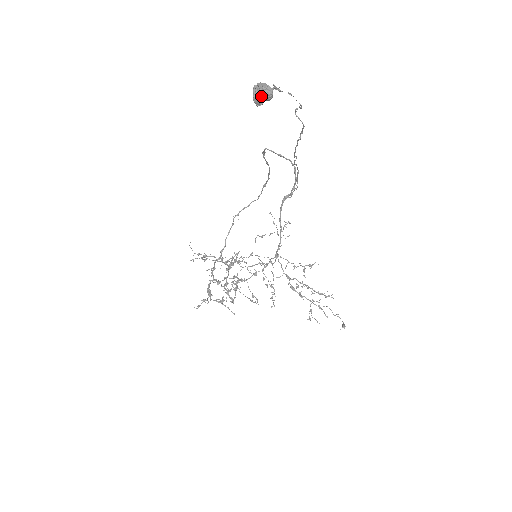
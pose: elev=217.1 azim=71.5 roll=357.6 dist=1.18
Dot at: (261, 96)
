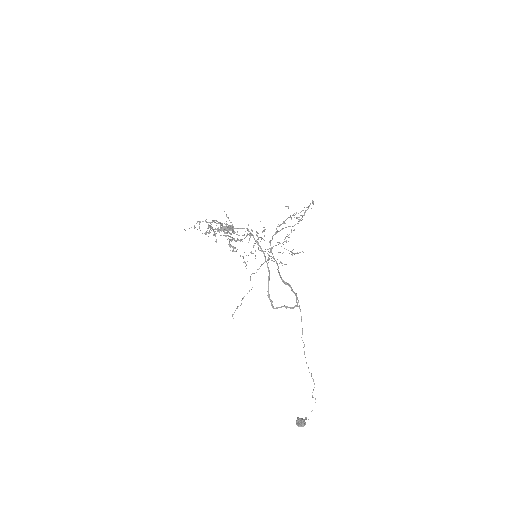
Dot at: occluded
